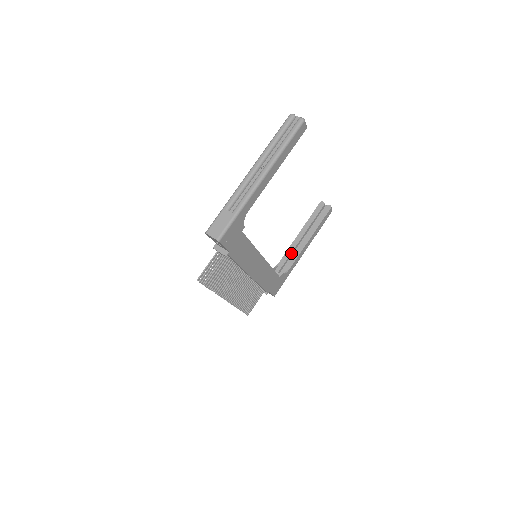
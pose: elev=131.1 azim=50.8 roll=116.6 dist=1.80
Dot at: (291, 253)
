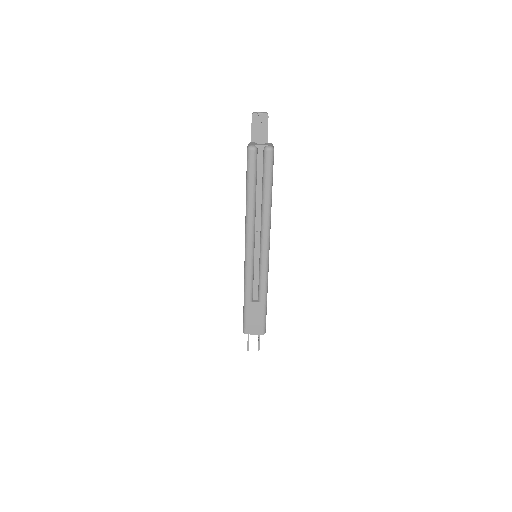
Dot at: occluded
